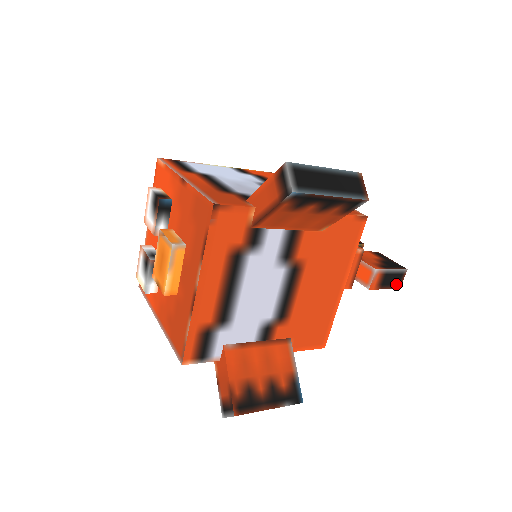
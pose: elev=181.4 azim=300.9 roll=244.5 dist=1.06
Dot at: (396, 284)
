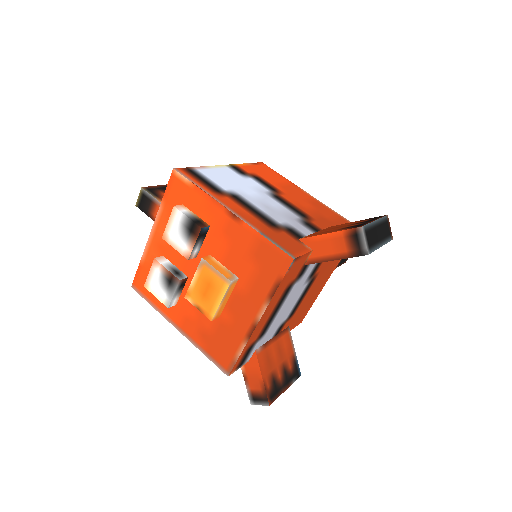
Dot at: (345, 260)
